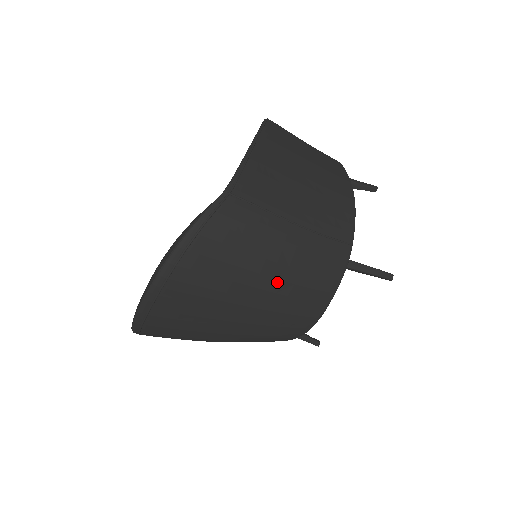
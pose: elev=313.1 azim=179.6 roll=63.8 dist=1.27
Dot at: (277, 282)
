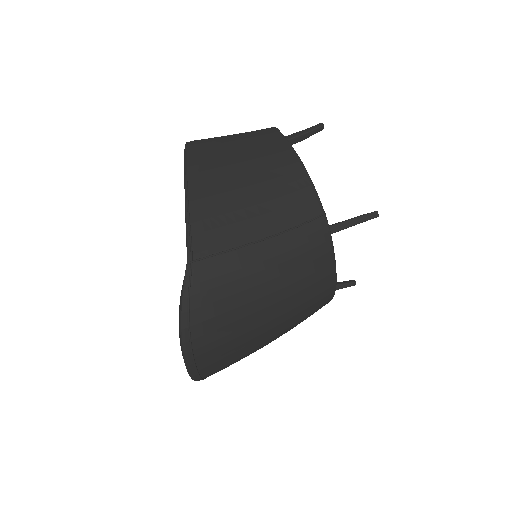
Dot at: (279, 292)
